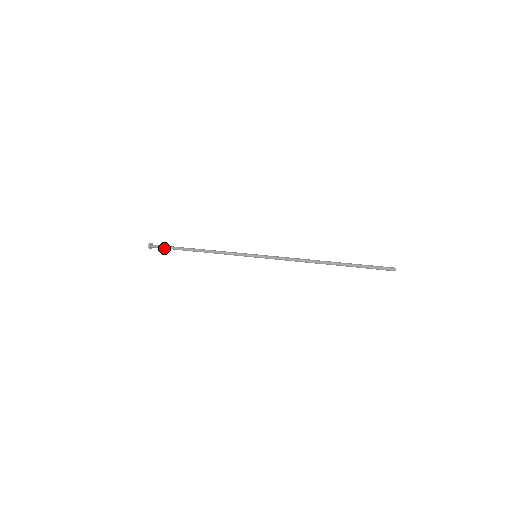
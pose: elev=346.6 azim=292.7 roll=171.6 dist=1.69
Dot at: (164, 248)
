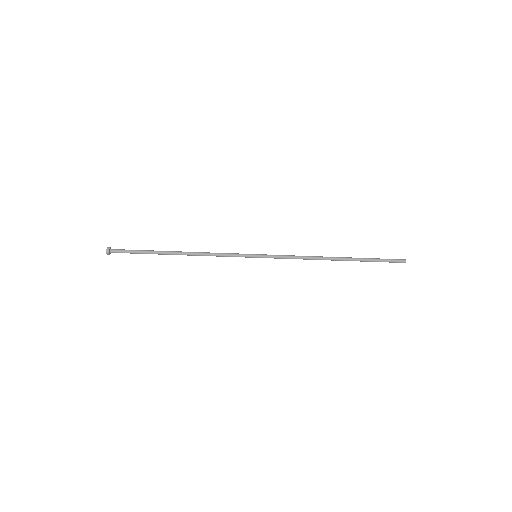
Dot at: (130, 251)
